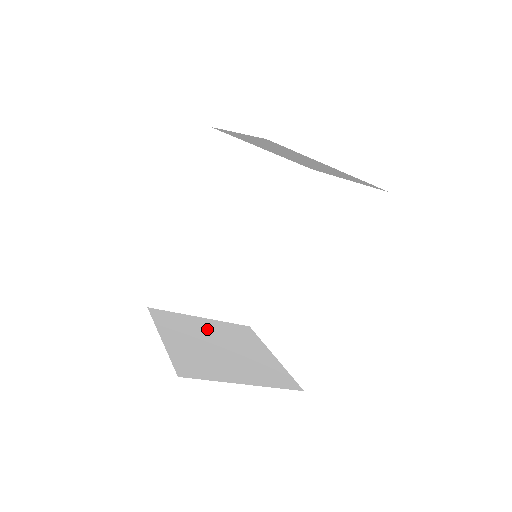
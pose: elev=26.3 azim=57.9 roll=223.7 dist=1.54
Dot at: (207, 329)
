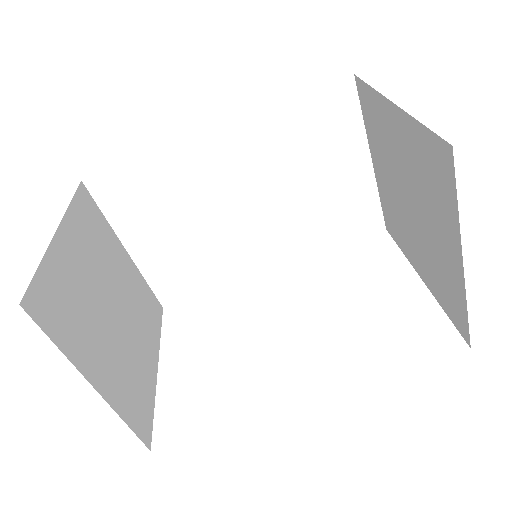
Dot at: (119, 270)
